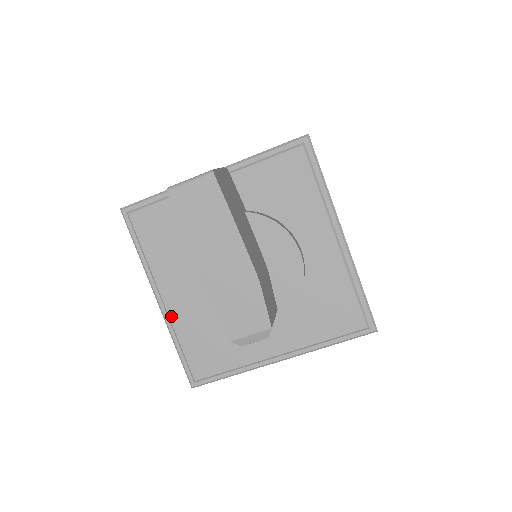
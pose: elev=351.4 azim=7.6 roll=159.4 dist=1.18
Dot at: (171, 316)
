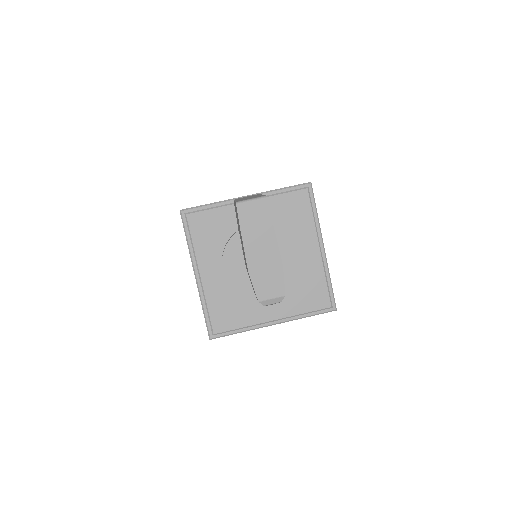
Dot at: (204, 287)
